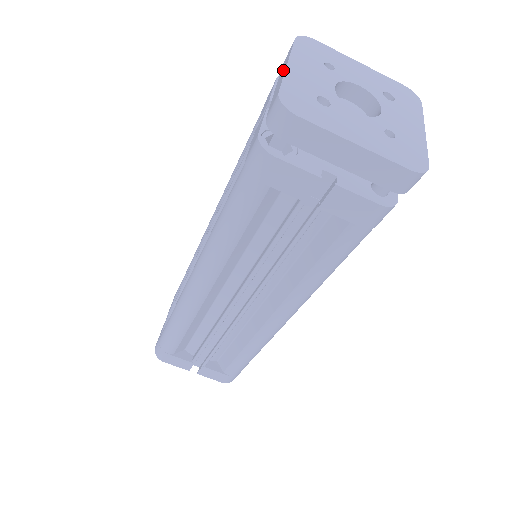
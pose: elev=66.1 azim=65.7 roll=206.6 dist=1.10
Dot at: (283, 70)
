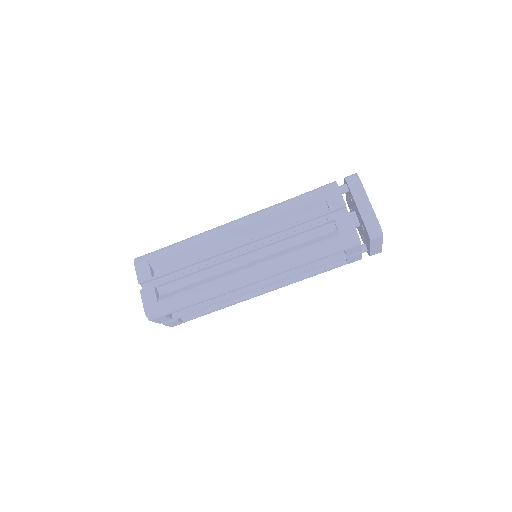
Dot at: (363, 200)
